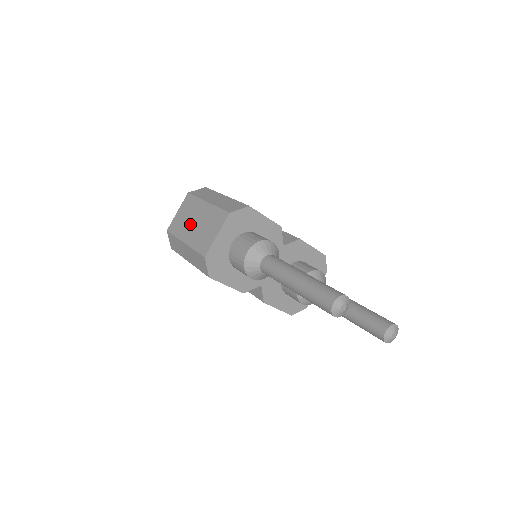
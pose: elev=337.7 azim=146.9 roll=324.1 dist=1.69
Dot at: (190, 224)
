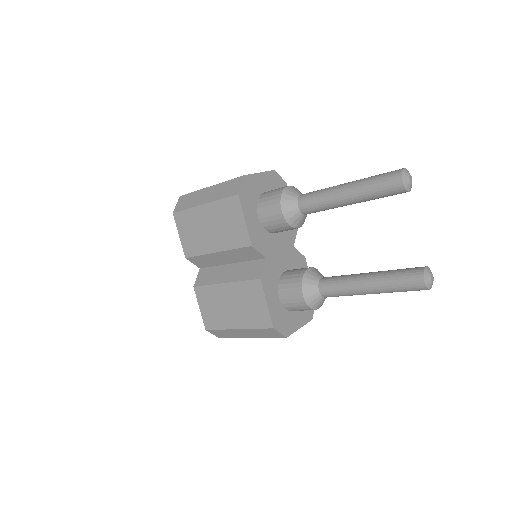
Dot at: occluded
